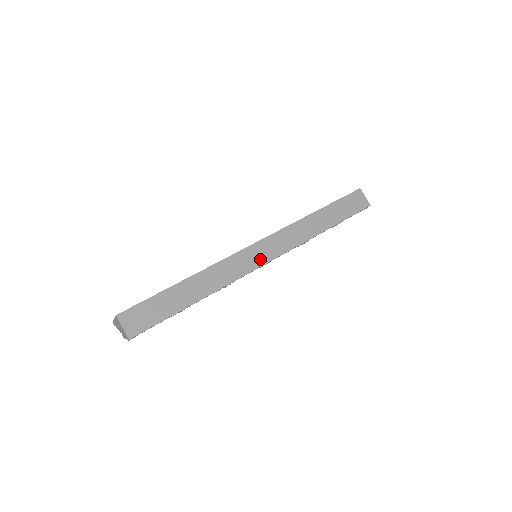
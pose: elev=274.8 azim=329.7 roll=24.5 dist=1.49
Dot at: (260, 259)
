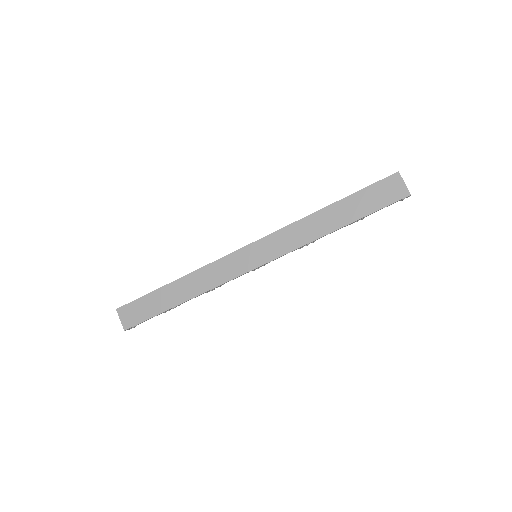
Dot at: (248, 264)
